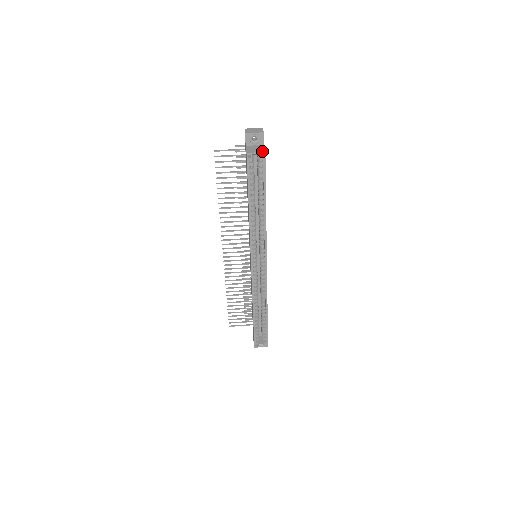
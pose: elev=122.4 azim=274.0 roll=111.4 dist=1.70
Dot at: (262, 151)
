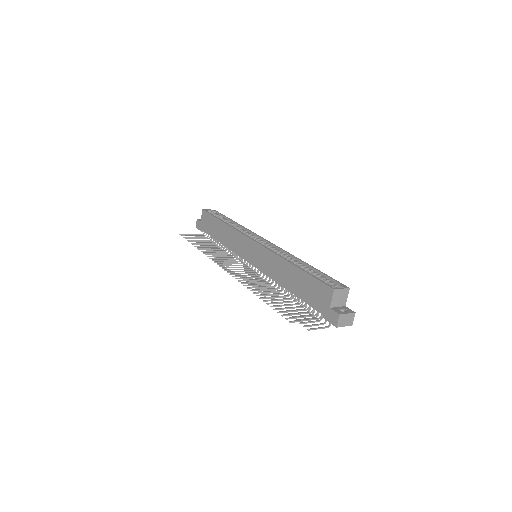
Dot at: occluded
